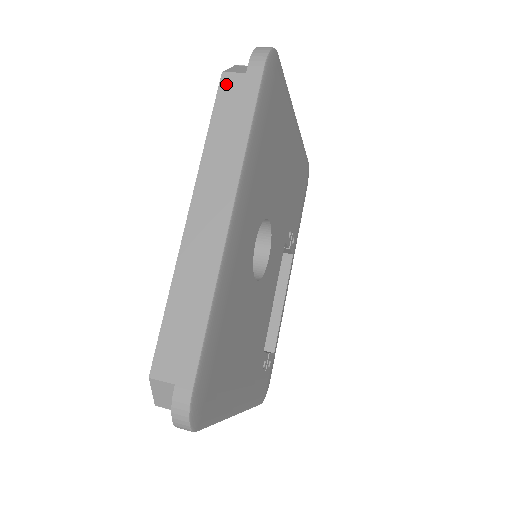
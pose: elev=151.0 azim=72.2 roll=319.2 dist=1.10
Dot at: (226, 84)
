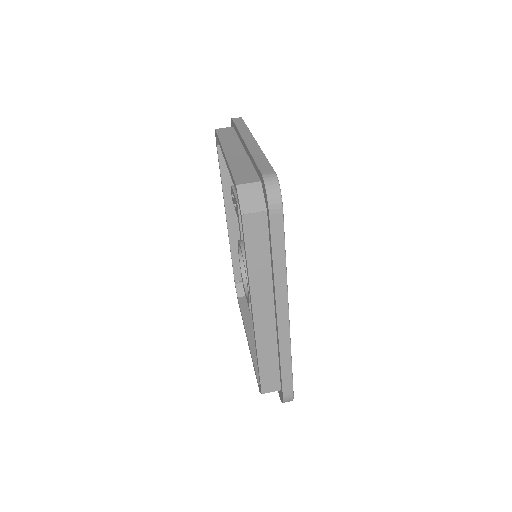
Dot at: (249, 224)
